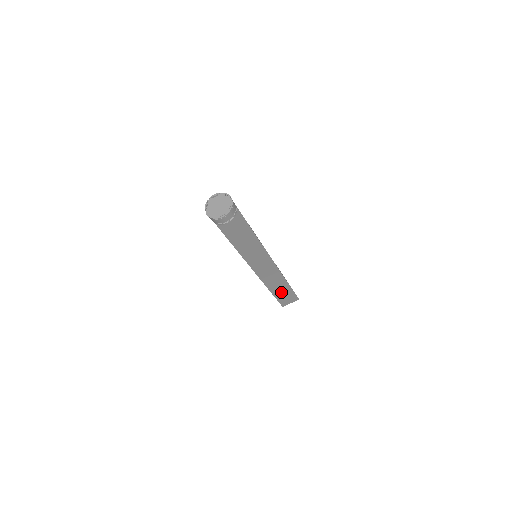
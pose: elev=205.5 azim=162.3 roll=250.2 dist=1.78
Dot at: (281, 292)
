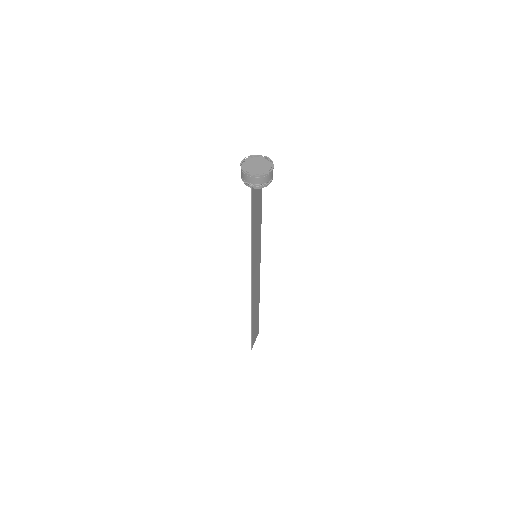
Dot at: (254, 322)
